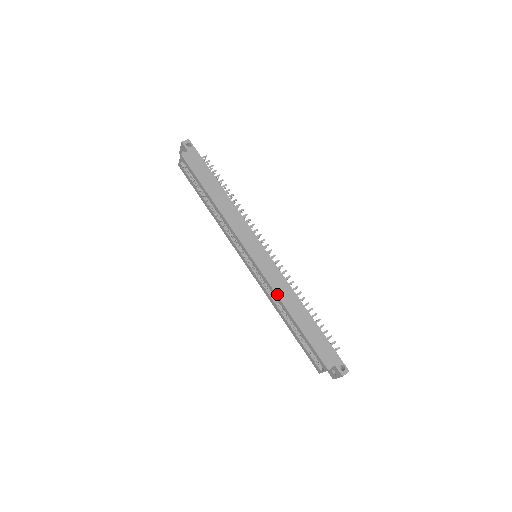
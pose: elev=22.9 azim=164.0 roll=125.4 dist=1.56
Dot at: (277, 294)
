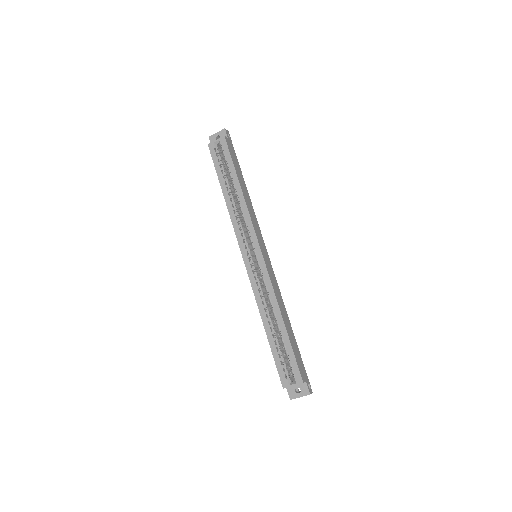
Dot at: (275, 294)
